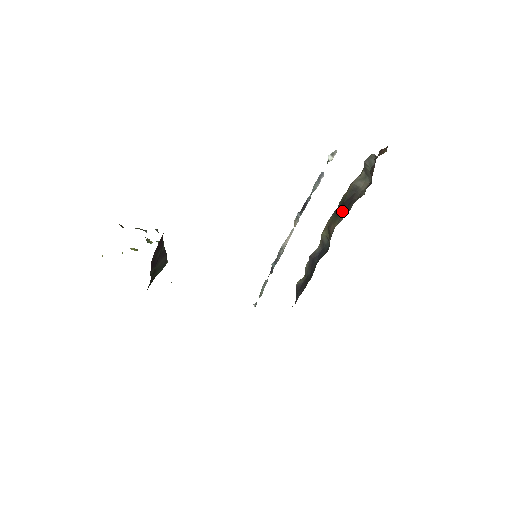
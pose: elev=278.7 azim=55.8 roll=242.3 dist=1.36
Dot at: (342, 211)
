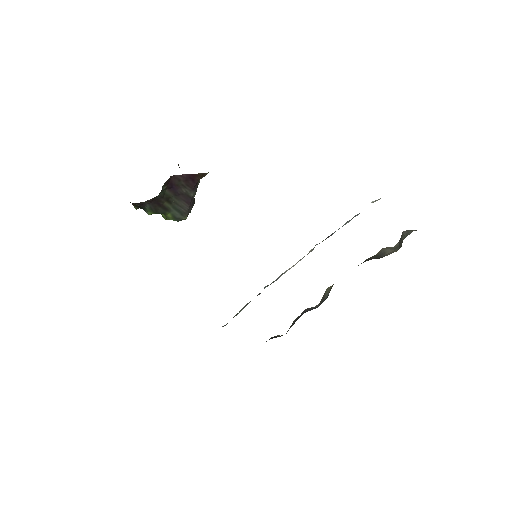
Dot at: occluded
